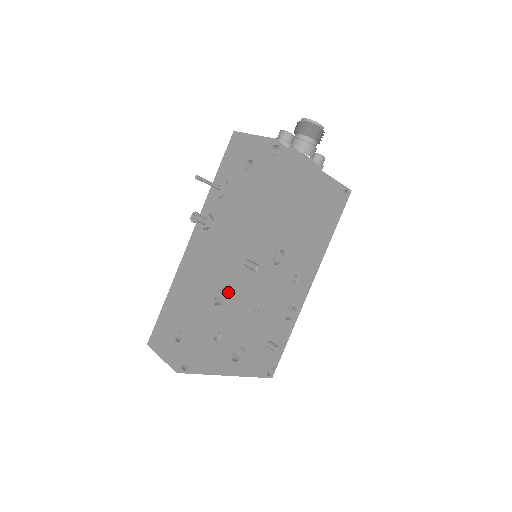
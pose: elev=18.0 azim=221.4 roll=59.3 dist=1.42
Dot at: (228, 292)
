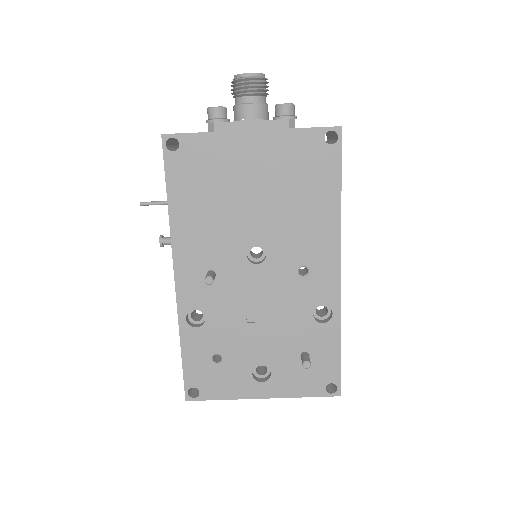
Dot at: (203, 311)
